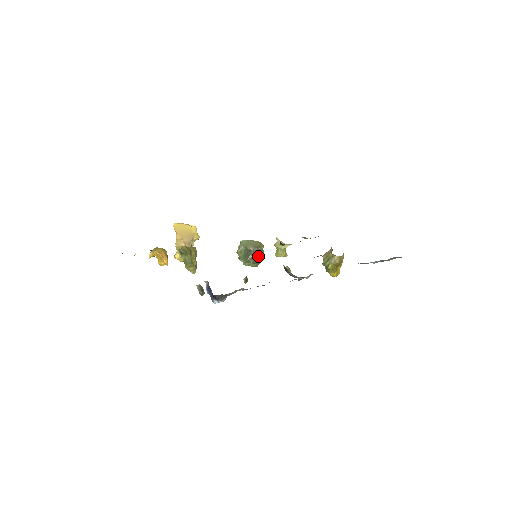
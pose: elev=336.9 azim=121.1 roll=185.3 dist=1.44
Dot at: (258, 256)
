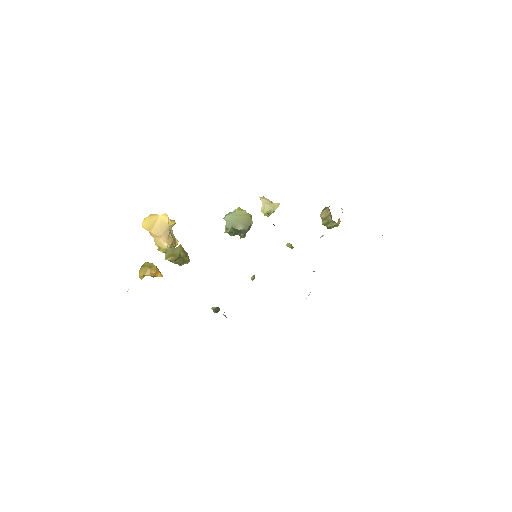
Dot at: occluded
